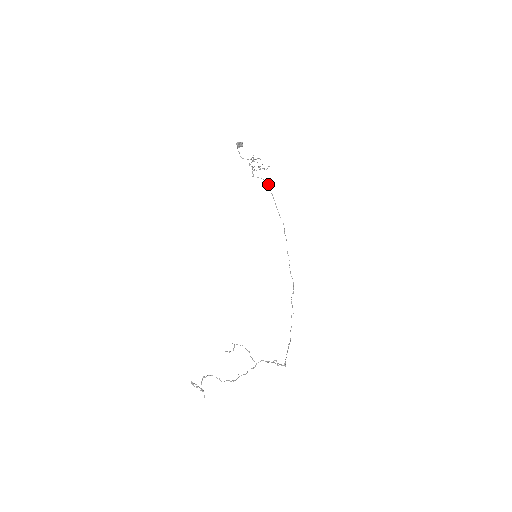
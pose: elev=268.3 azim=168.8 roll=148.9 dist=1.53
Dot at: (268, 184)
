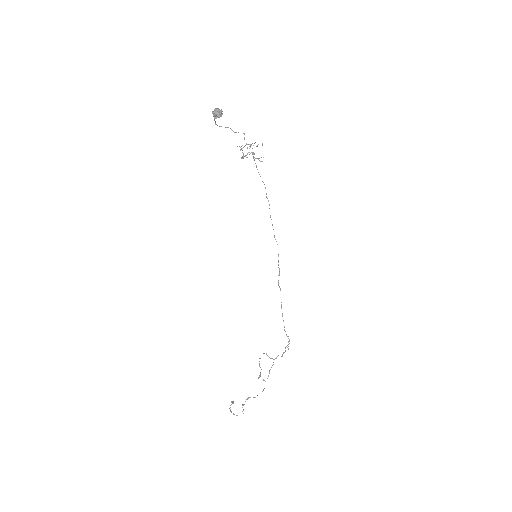
Dot at: (253, 154)
